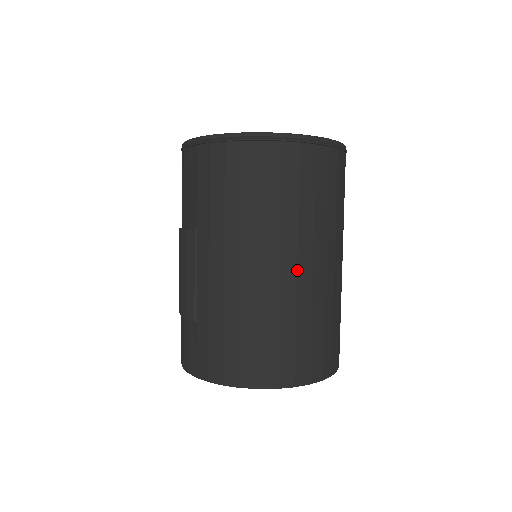
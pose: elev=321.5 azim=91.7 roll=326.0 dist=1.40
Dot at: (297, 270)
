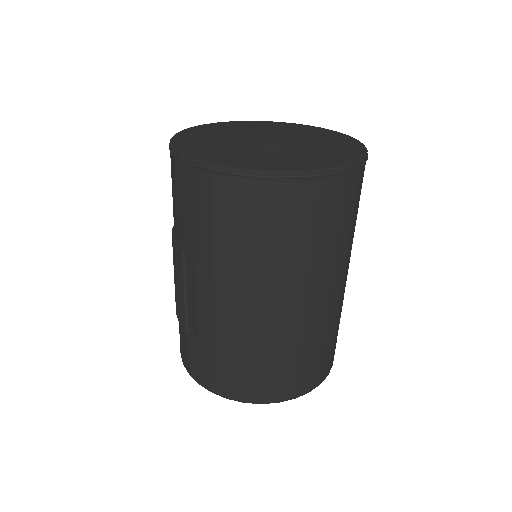
Dot at: (287, 310)
